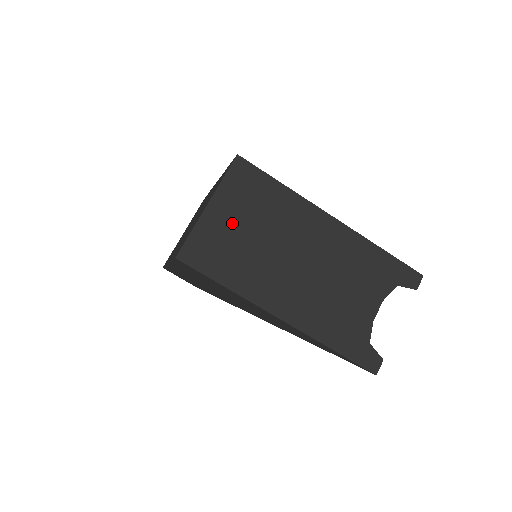
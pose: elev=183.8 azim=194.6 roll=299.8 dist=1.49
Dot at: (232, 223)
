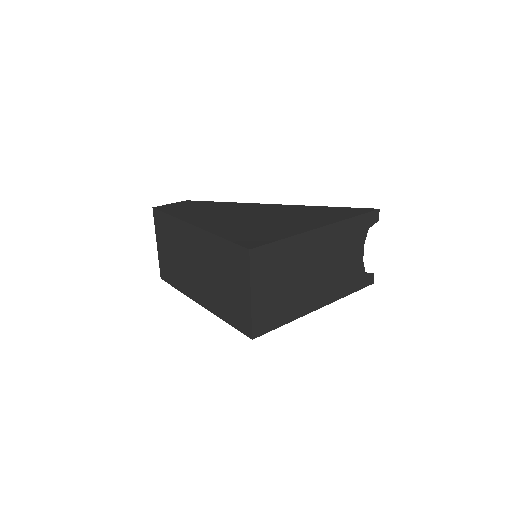
Dot at: (270, 291)
